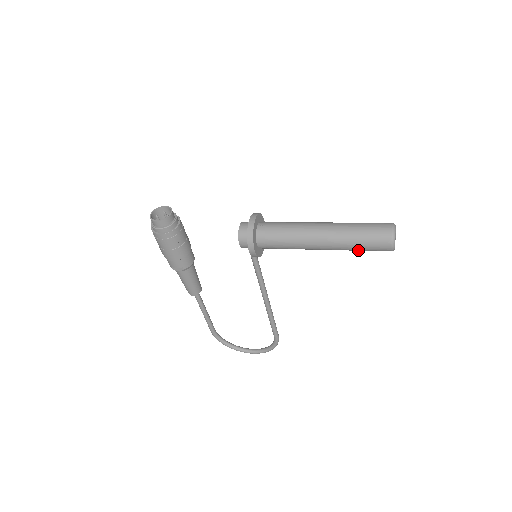
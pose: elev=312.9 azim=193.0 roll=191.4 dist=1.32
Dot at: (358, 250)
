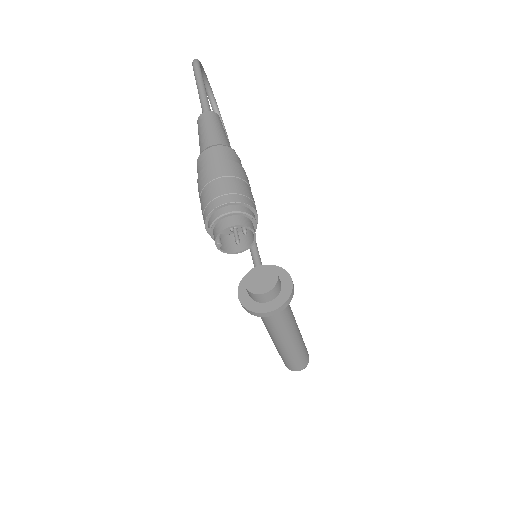
Dot at: occluded
